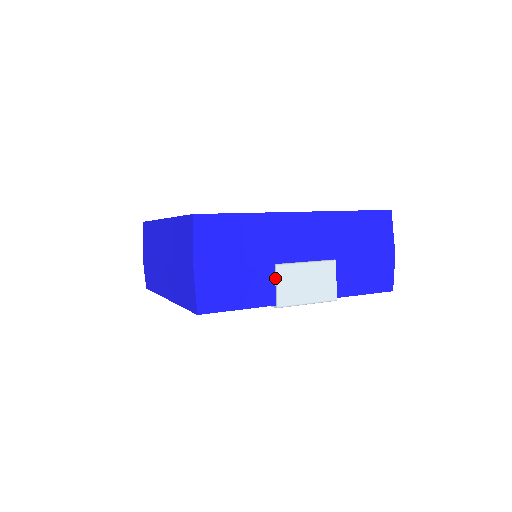
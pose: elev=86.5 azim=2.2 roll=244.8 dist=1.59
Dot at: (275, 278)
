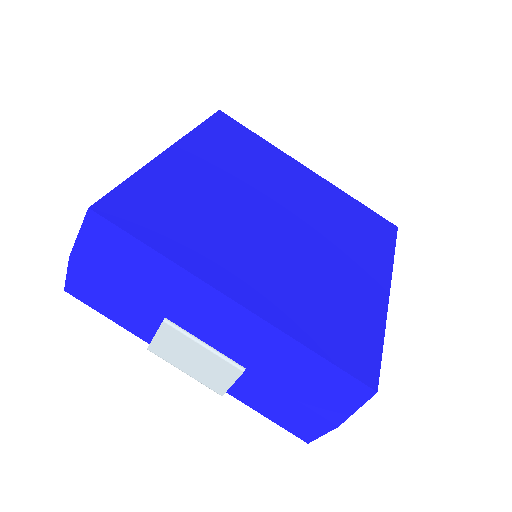
Dot at: (159, 328)
